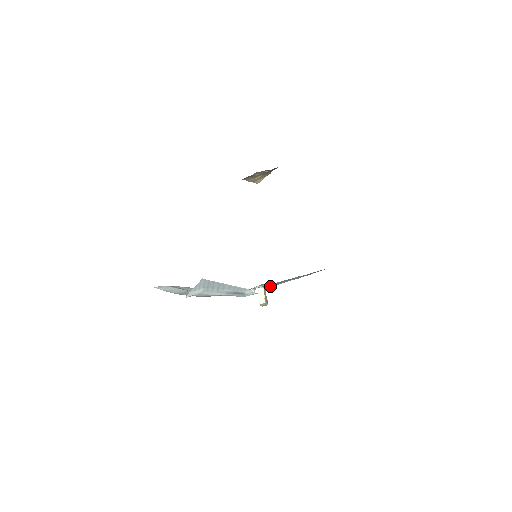
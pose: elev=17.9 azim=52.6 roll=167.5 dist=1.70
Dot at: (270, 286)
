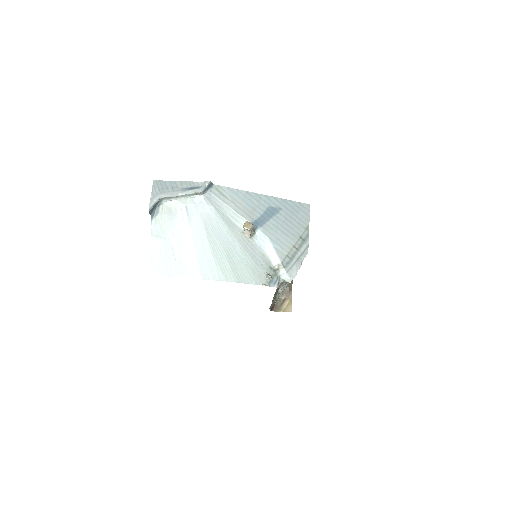
Dot at: (288, 273)
